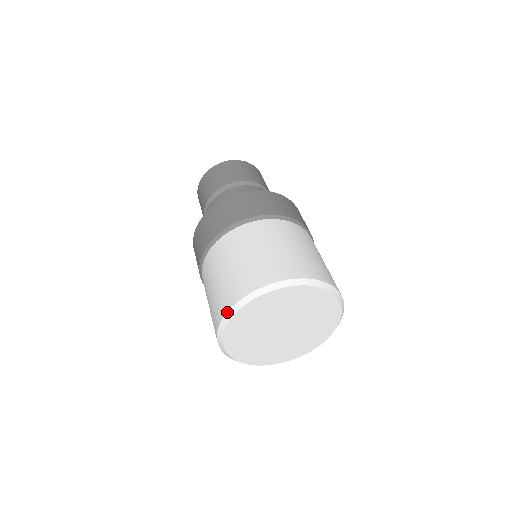
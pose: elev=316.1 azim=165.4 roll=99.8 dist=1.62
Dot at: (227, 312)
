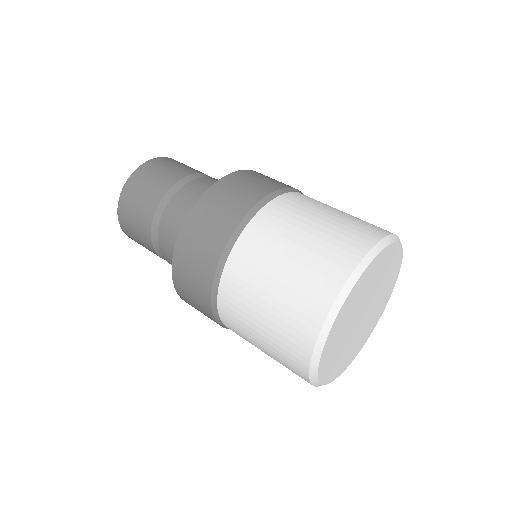
Dot at: (370, 250)
